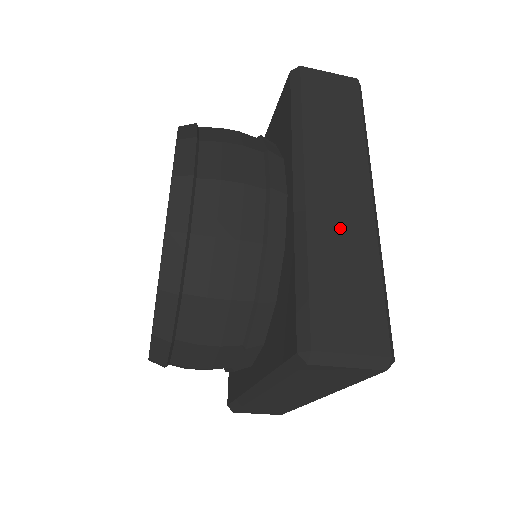
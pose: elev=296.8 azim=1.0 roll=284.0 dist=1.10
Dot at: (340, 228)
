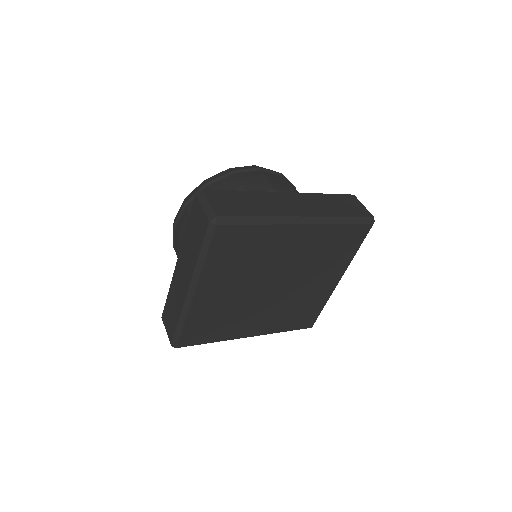
Dot at: (272, 203)
